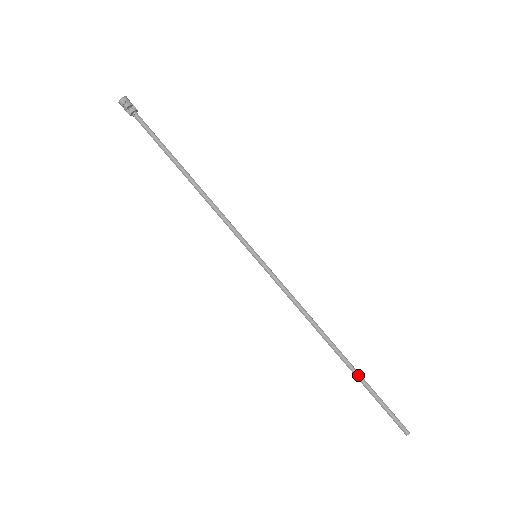
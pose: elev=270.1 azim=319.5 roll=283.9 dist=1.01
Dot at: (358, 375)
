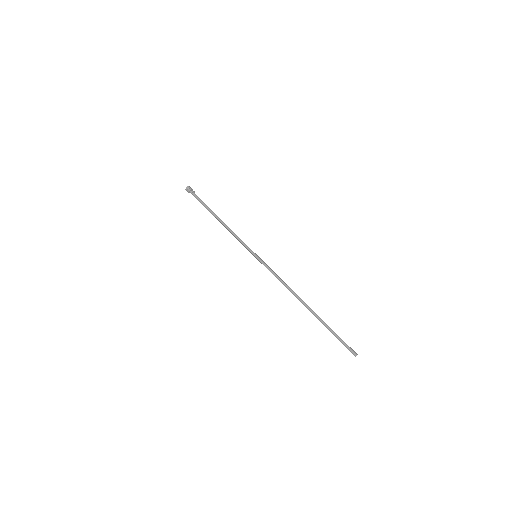
Dot at: occluded
